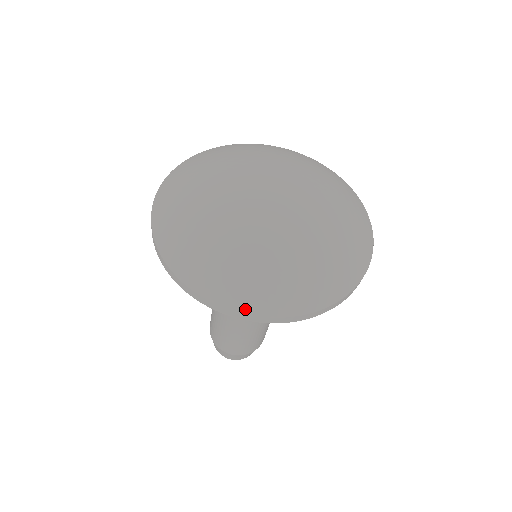
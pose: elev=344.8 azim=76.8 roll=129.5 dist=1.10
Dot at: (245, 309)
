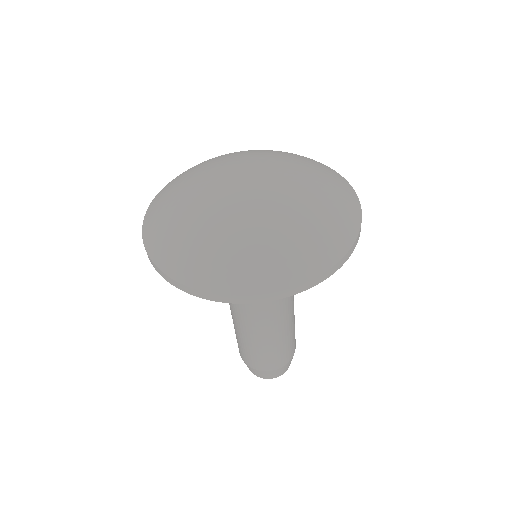
Dot at: (160, 263)
